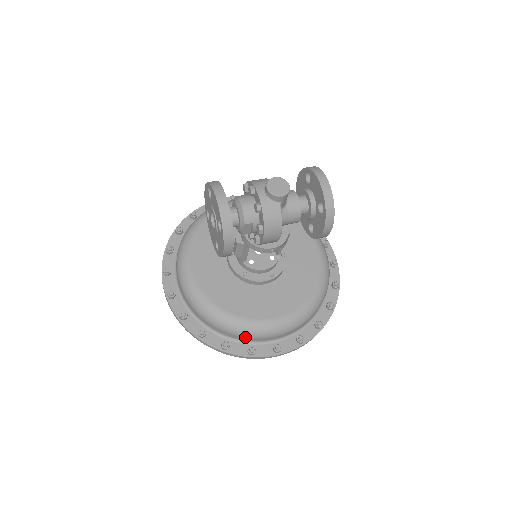
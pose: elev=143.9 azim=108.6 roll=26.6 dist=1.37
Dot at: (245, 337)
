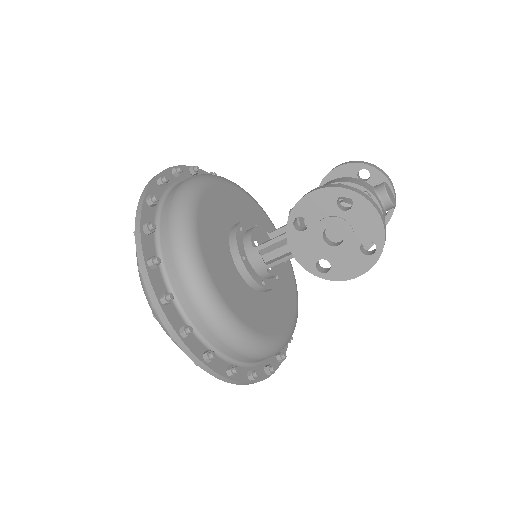
Dot at: (269, 357)
